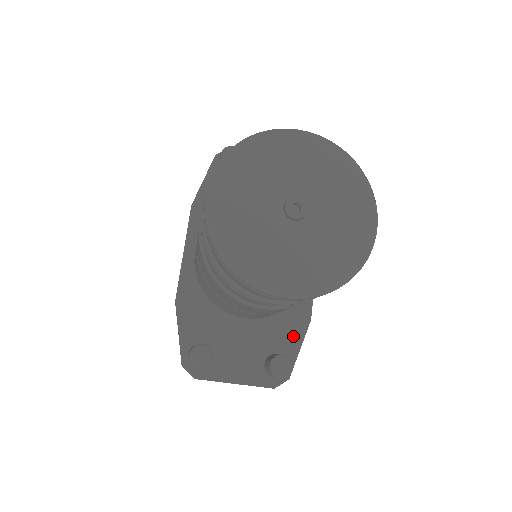
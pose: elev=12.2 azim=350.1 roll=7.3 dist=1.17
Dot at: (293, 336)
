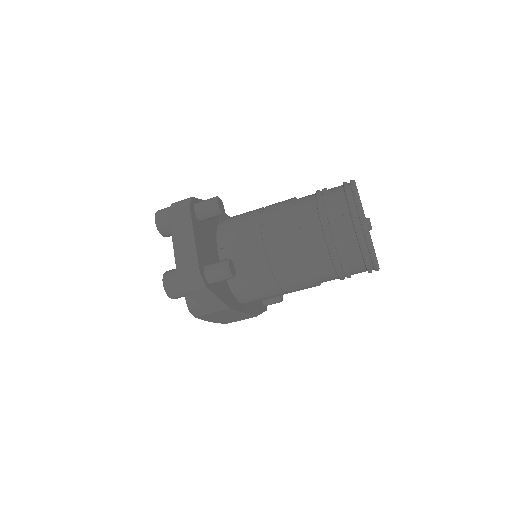
Dot at: (222, 292)
